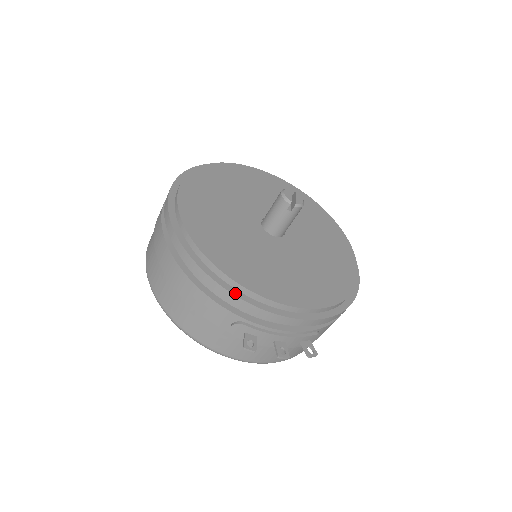
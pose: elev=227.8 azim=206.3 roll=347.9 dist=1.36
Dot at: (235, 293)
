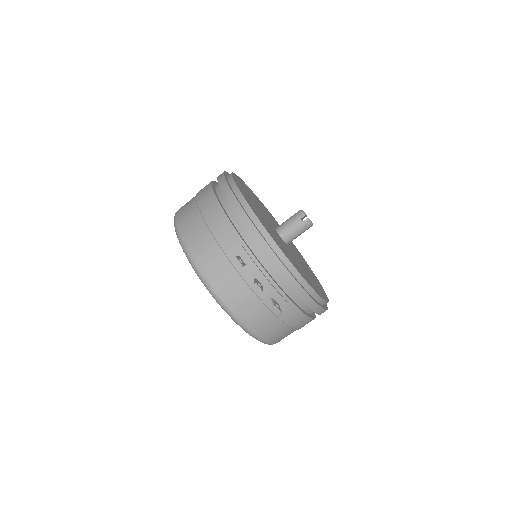
Dot at: (250, 219)
